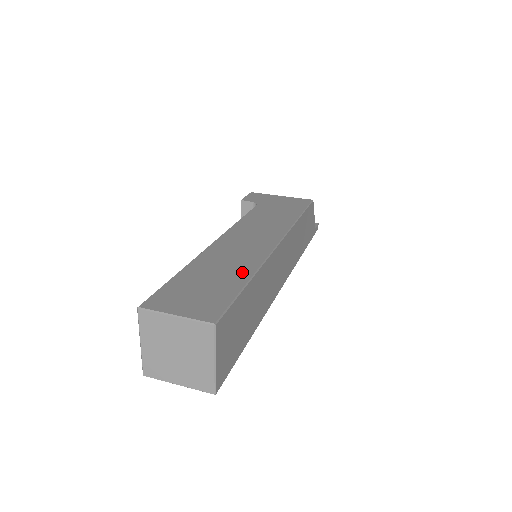
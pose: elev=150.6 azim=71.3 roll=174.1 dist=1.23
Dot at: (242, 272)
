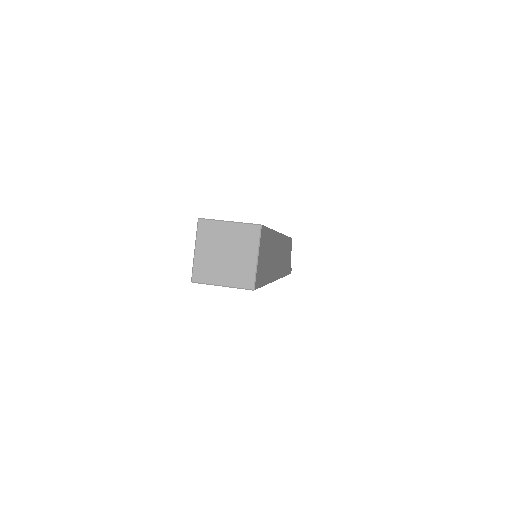
Dot at: occluded
